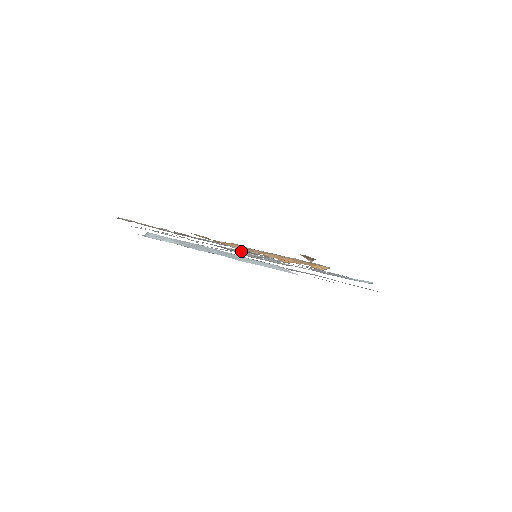
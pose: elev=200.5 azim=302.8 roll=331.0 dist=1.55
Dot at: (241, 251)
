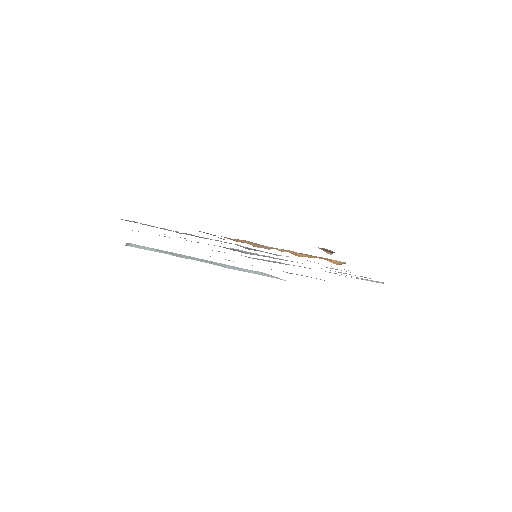
Dot at: (242, 250)
